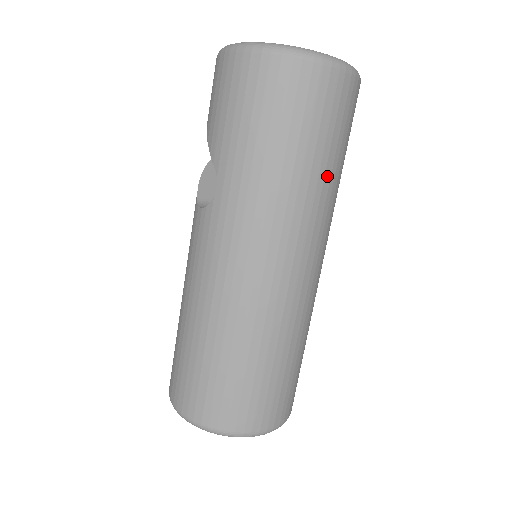
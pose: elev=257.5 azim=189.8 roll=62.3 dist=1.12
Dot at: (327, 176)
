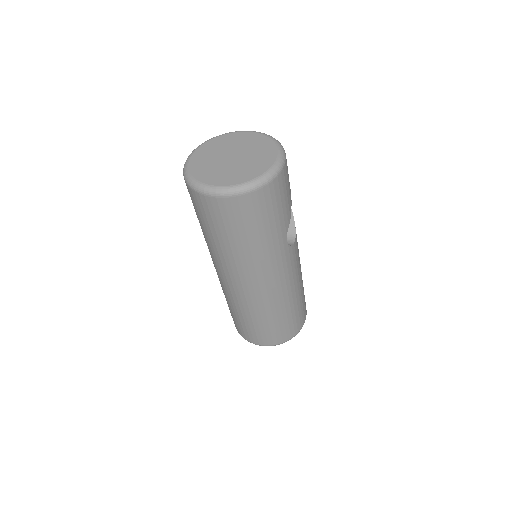
Dot at: (245, 246)
